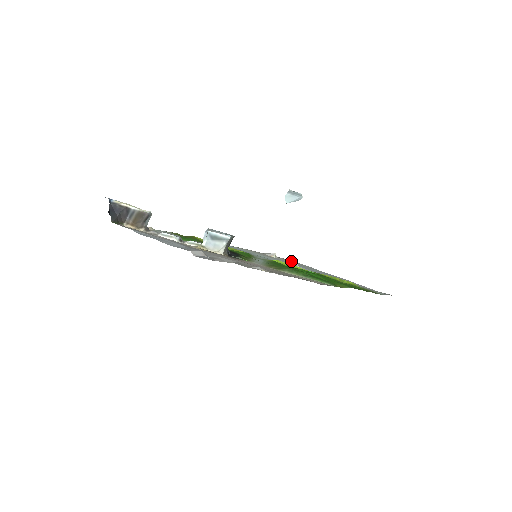
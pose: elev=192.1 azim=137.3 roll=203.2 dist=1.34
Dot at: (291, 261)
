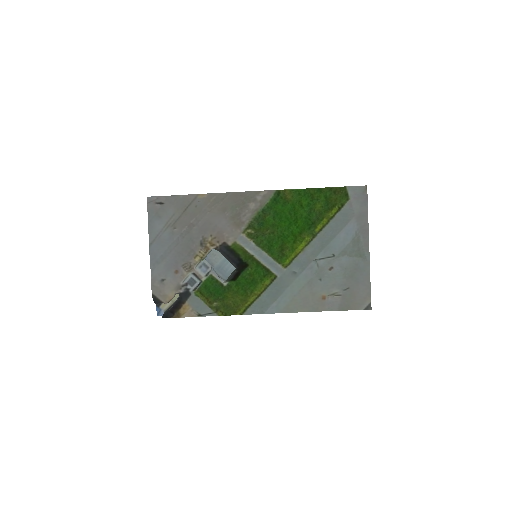
Dot at: (315, 266)
